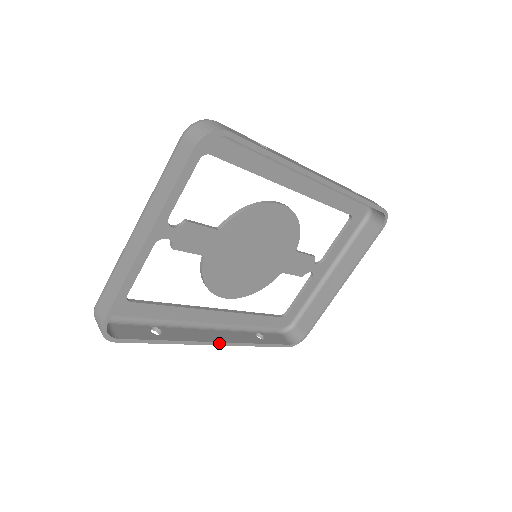
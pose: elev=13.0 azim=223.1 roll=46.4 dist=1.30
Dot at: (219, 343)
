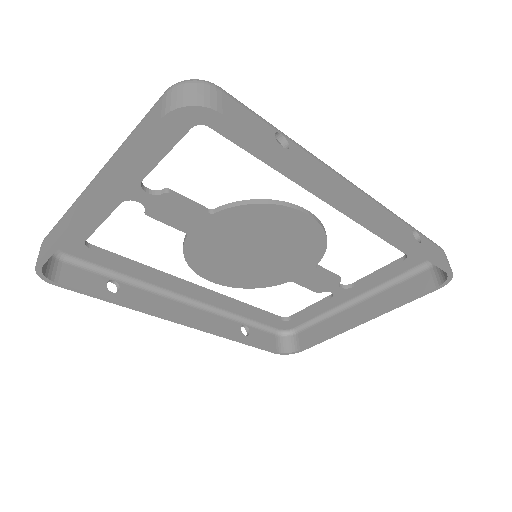
Dot at: (185, 324)
